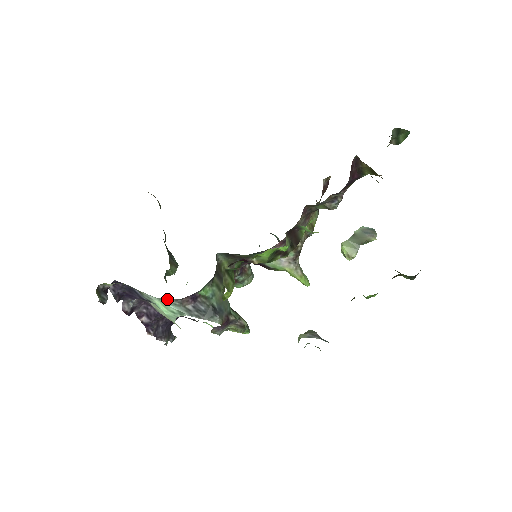
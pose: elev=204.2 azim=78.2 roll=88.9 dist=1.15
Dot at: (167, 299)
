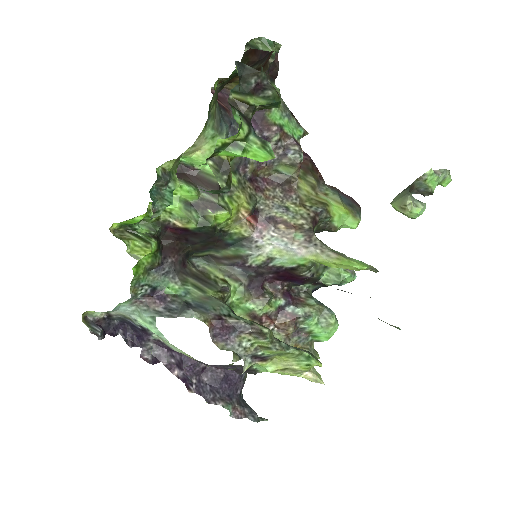
Dot at: (138, 308)
